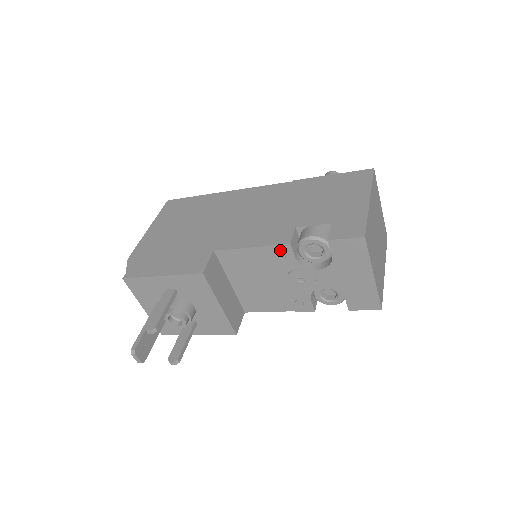
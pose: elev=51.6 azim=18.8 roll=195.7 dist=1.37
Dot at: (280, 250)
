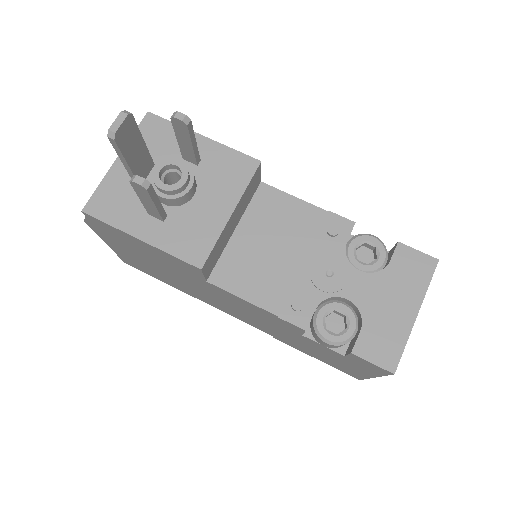
Dot at: (338, 223)
